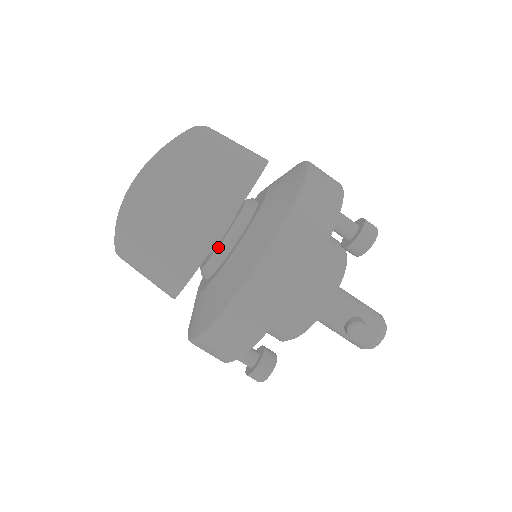
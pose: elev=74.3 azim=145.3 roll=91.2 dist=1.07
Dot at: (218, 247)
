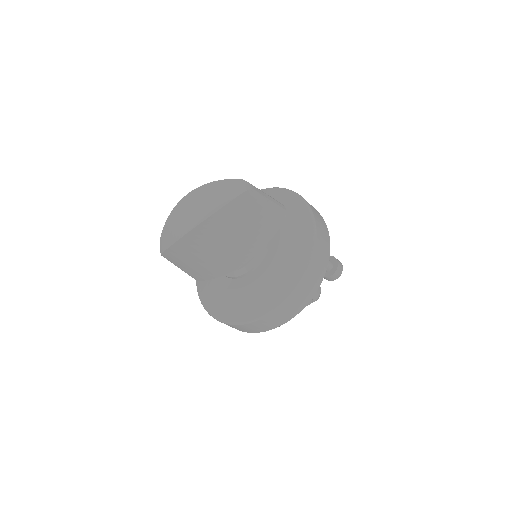
Dot at: (242, 268)
